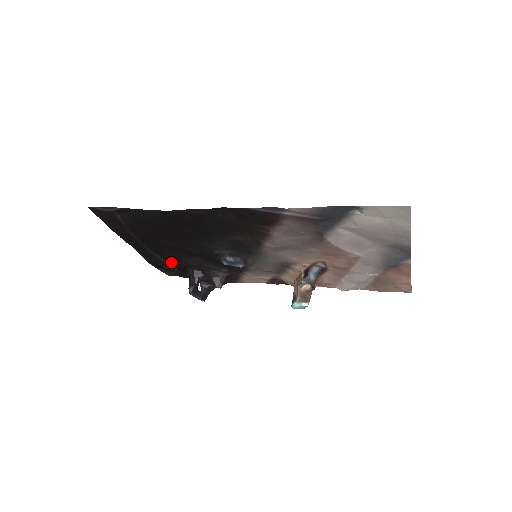
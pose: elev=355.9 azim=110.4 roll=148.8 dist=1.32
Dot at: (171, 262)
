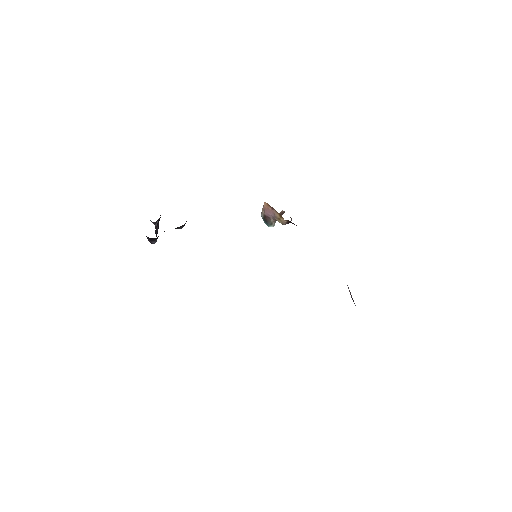
Dot at: occluded
